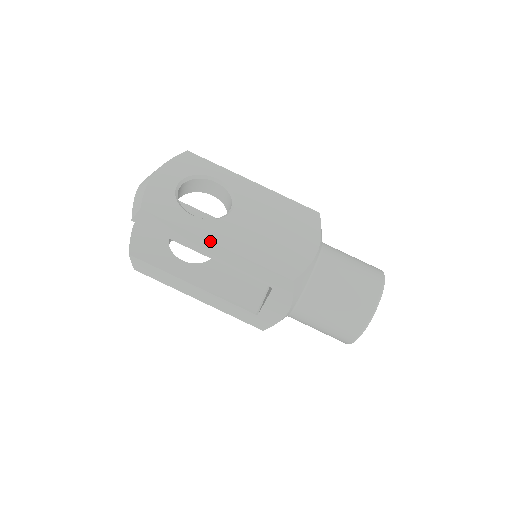
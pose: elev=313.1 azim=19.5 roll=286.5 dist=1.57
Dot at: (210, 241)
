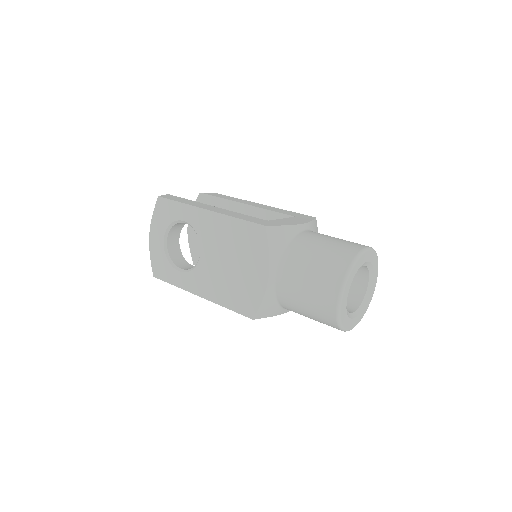
Dot at: (194, 294)
